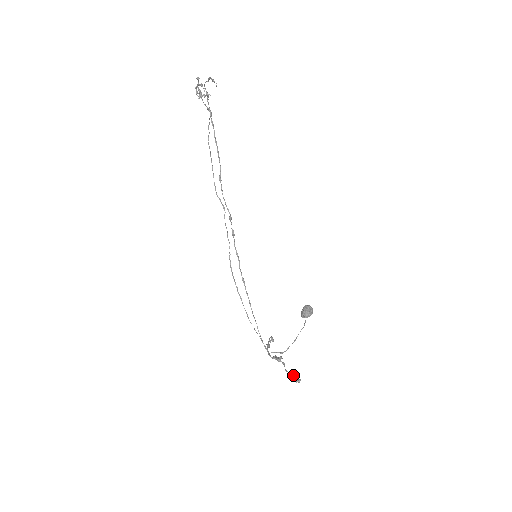
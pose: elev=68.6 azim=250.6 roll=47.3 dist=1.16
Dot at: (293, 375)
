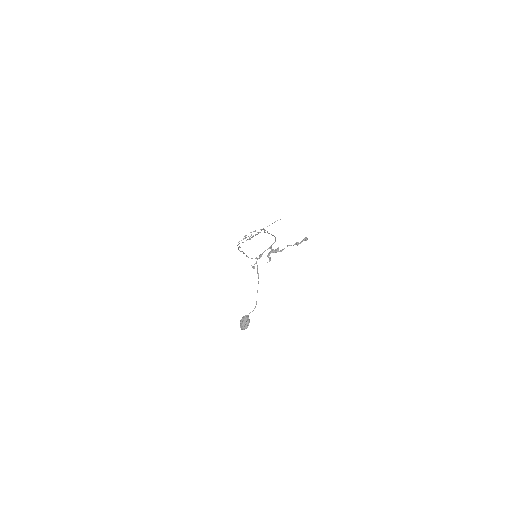
Dot at: (298, 243)
